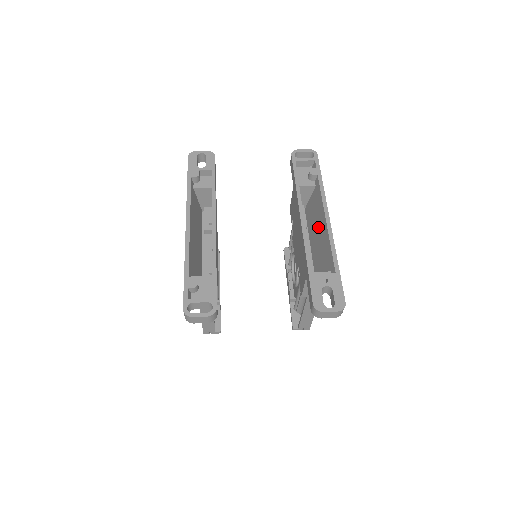
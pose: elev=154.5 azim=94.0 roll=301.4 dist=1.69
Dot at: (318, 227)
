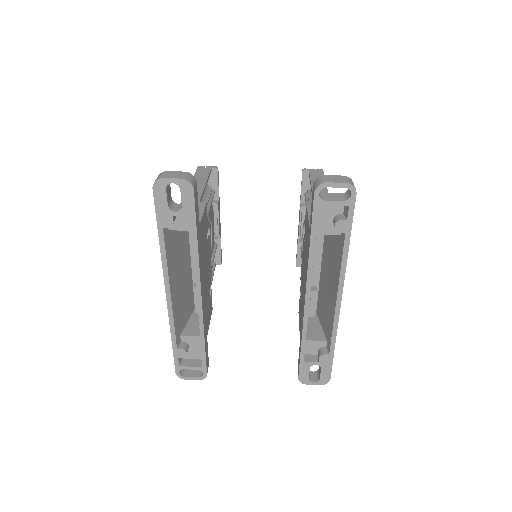
Dot at: (330, 278)
